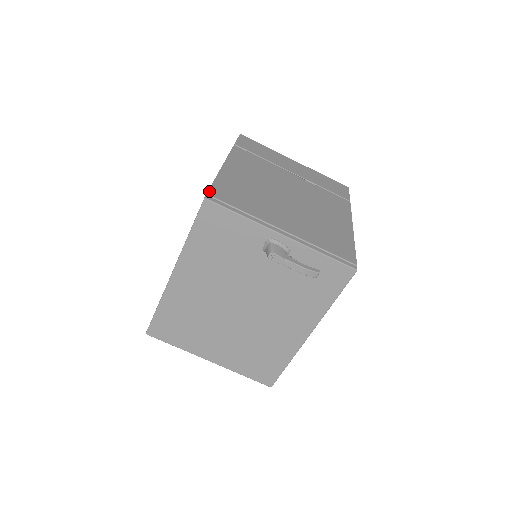
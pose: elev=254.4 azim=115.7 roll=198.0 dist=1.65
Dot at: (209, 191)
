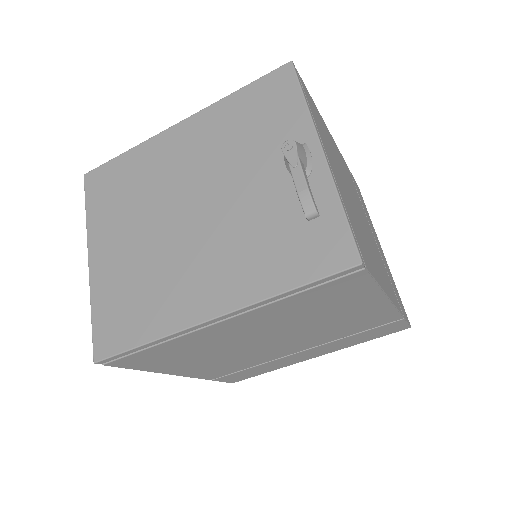
Dot at: occluded
